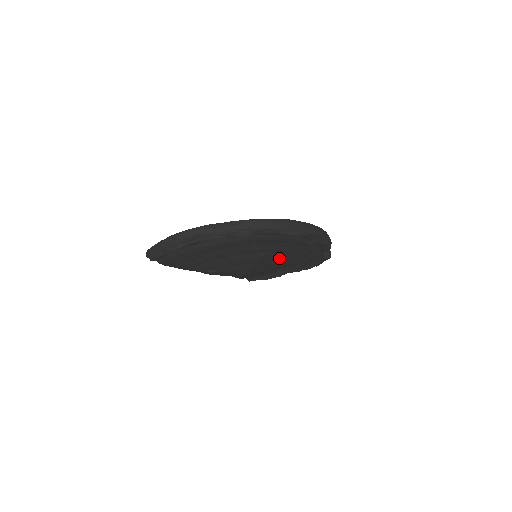
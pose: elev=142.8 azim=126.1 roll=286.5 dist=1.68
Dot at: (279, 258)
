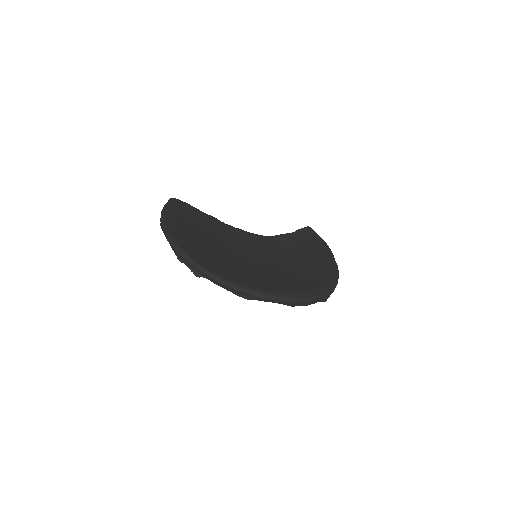
Dot at: occluded
